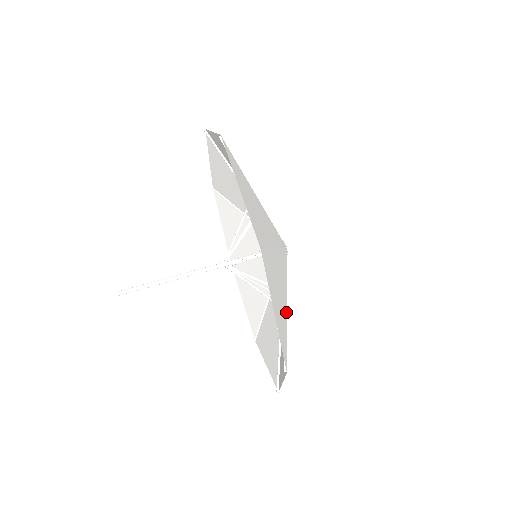
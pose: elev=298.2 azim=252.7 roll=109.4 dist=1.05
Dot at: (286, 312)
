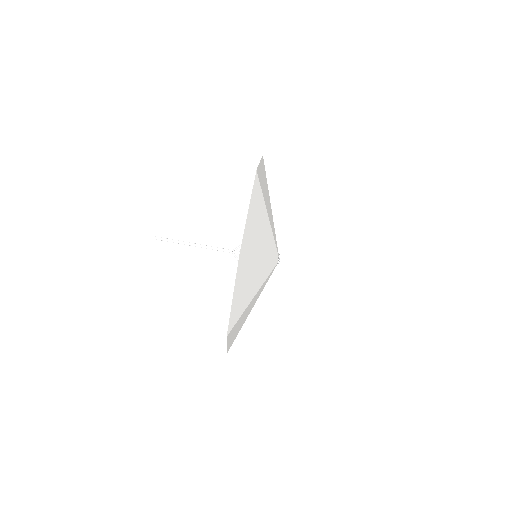
Dot at: (250, 301)
